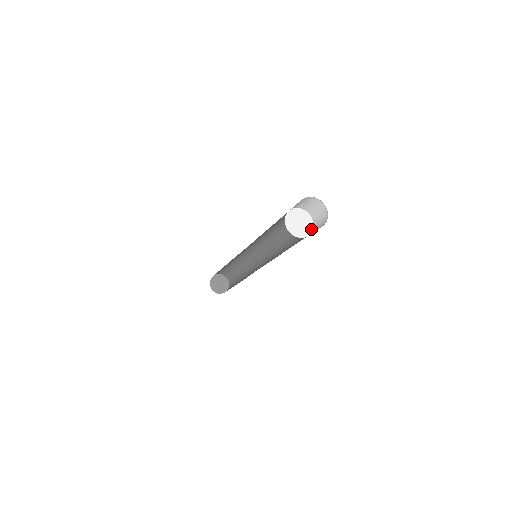
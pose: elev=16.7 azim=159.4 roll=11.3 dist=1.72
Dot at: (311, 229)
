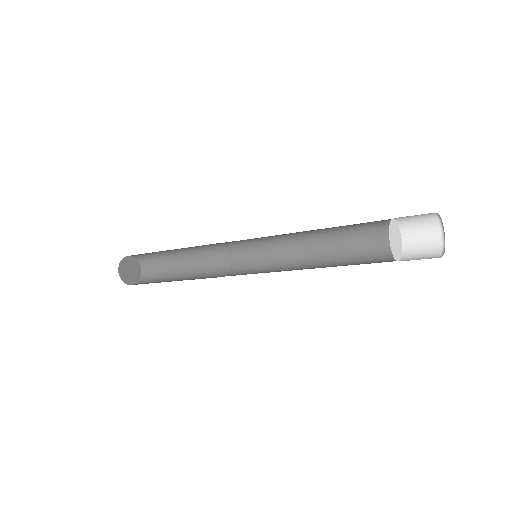
Dot at: (401, 242)
